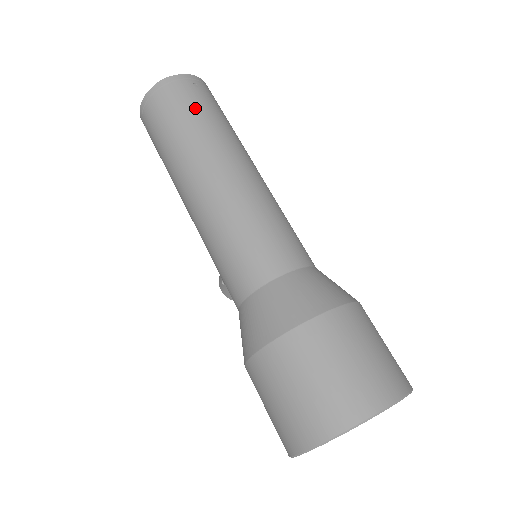
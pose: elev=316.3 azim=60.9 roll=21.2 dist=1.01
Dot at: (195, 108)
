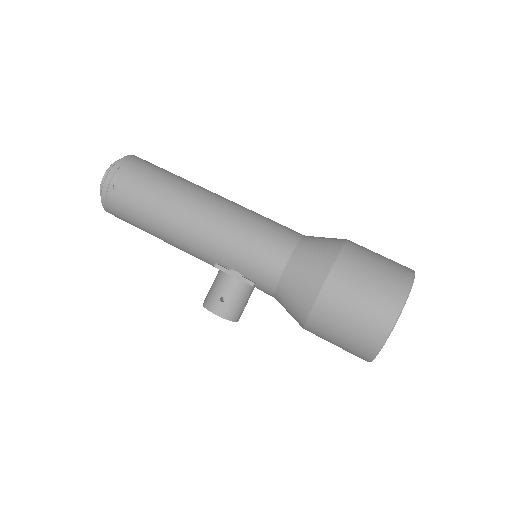
Dot at: occluded
